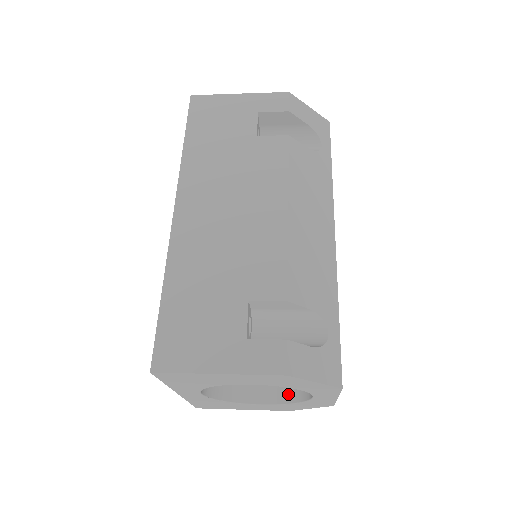
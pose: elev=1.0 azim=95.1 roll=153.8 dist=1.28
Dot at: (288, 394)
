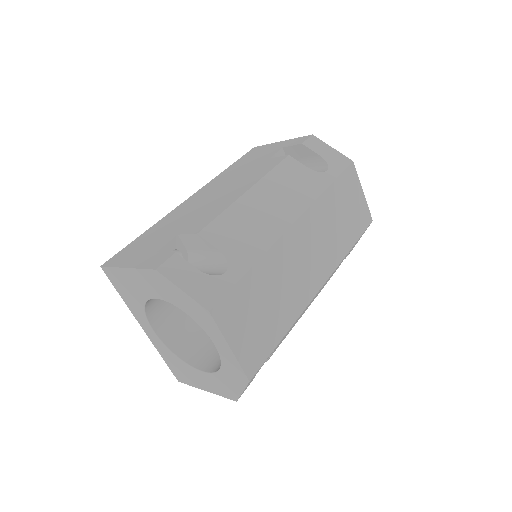
Dot at: occluded
